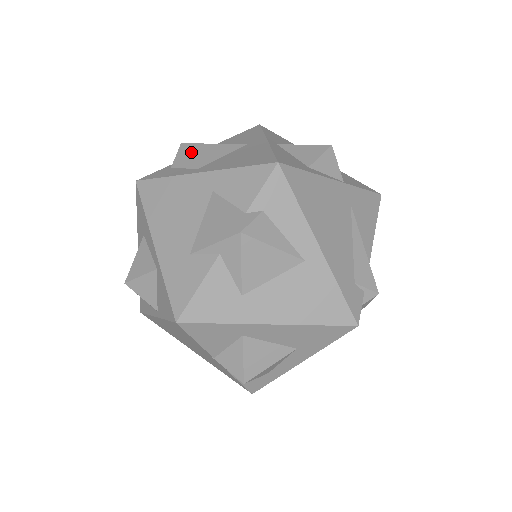
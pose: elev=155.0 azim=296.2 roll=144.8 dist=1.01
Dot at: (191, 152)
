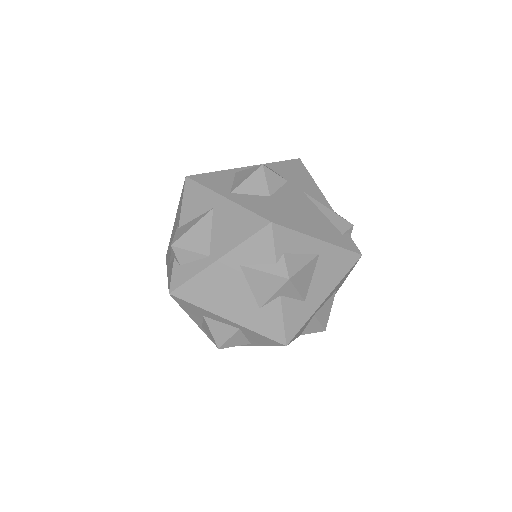
Dot at: (187, 247)
